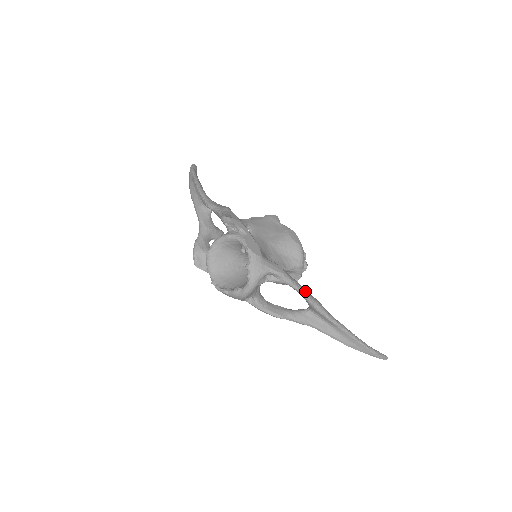
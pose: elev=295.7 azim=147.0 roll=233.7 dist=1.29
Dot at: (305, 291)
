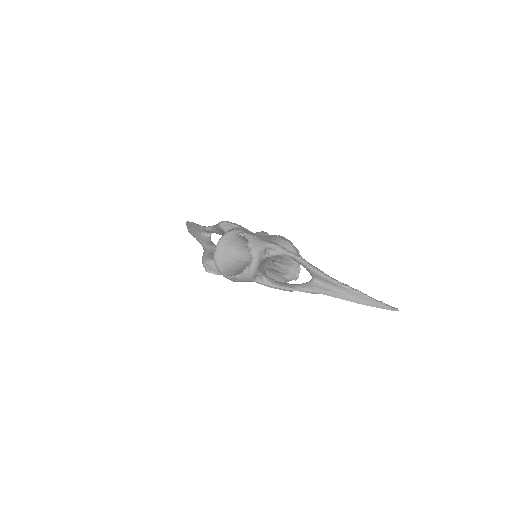
Dot at: (302, 258)
